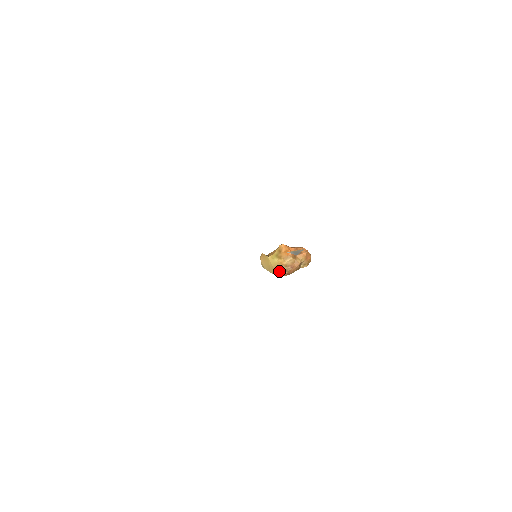
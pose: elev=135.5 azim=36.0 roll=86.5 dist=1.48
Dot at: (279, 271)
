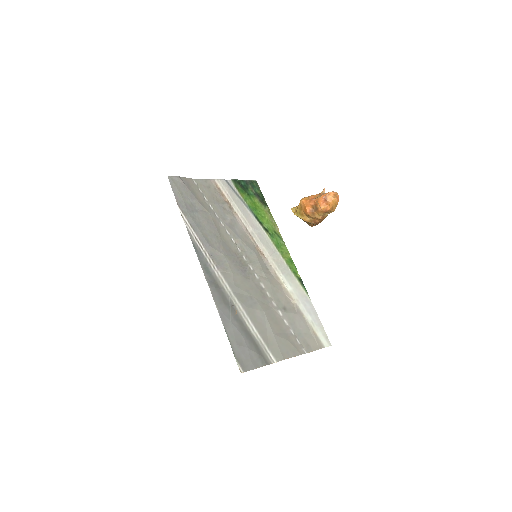
Dot at: (308, 223)
